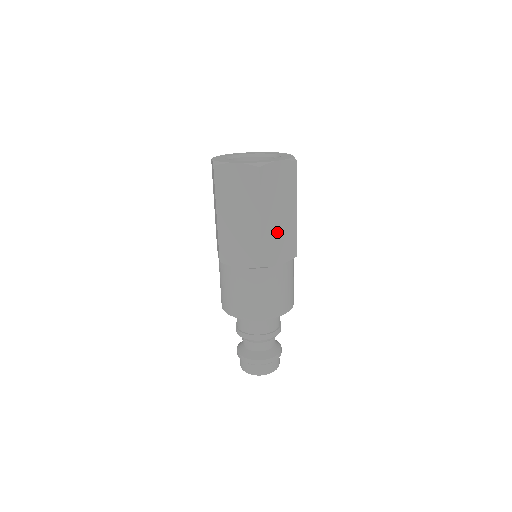
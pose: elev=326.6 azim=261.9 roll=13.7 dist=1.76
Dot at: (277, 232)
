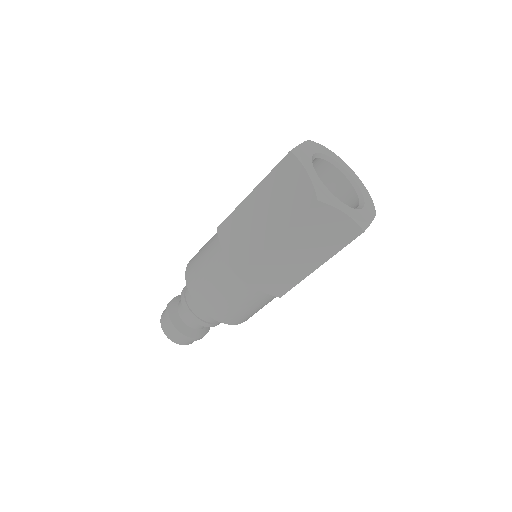
Dot at: (280, 264)
